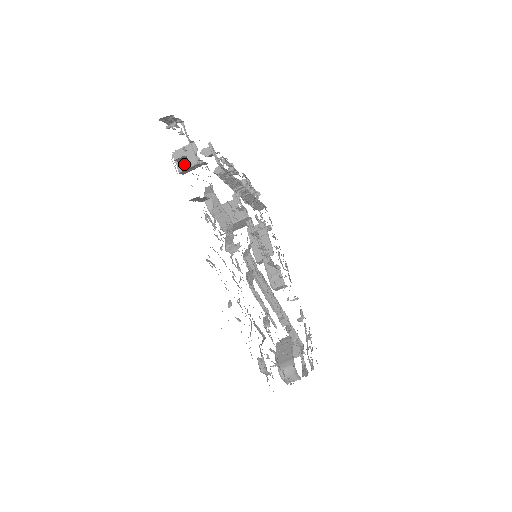
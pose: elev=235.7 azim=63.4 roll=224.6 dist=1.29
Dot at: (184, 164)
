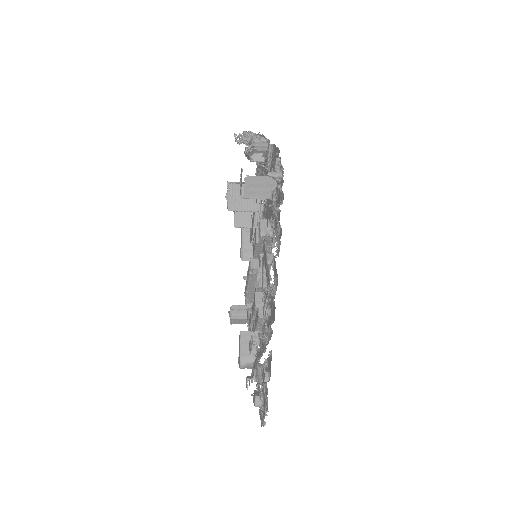
Dot at: (253, 193)
